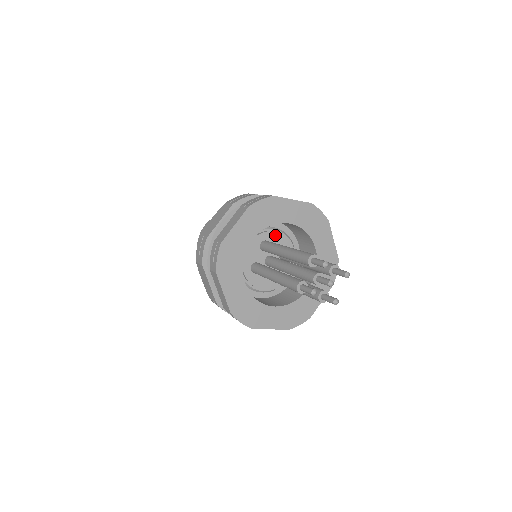
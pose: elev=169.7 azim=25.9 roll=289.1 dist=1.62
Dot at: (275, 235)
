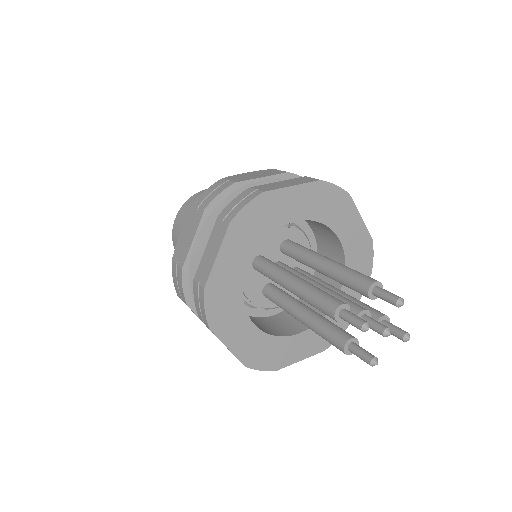
Dot at: (304, 244)
